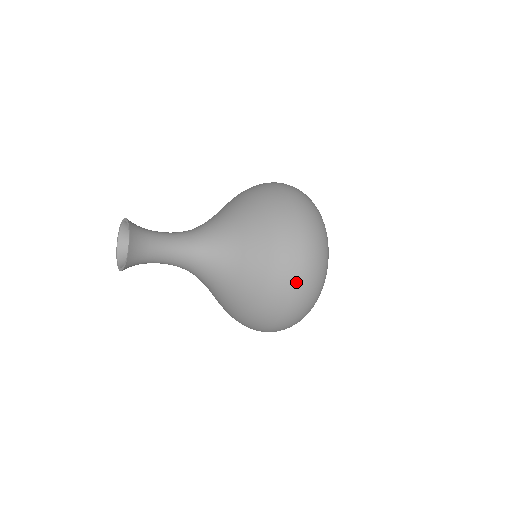
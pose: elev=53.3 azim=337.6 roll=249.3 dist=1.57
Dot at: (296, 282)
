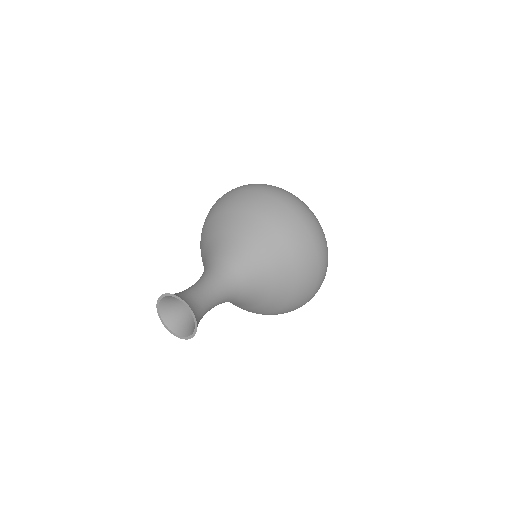
Dot at: (296, 215)
